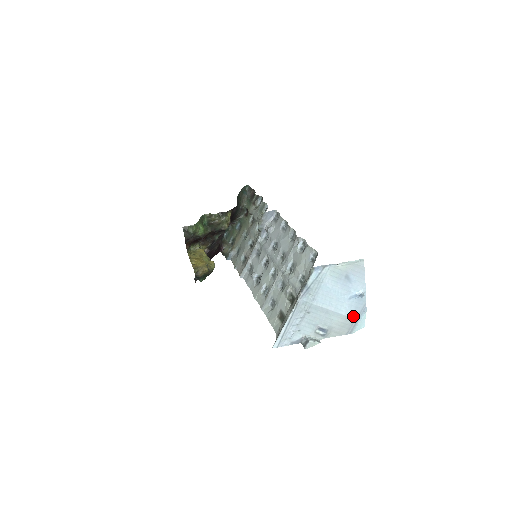
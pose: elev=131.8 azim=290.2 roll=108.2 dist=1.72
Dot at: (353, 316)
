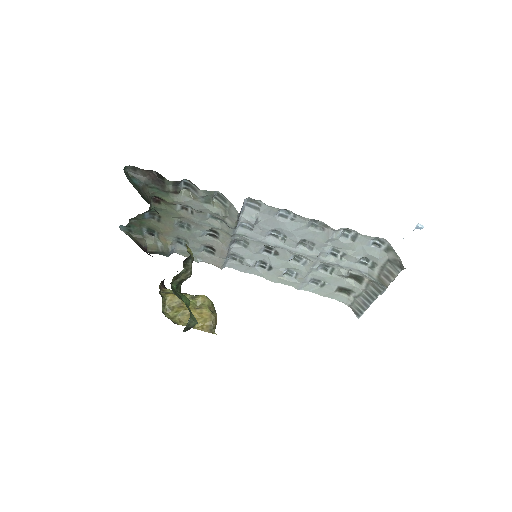
Dot at: (403, 238)
